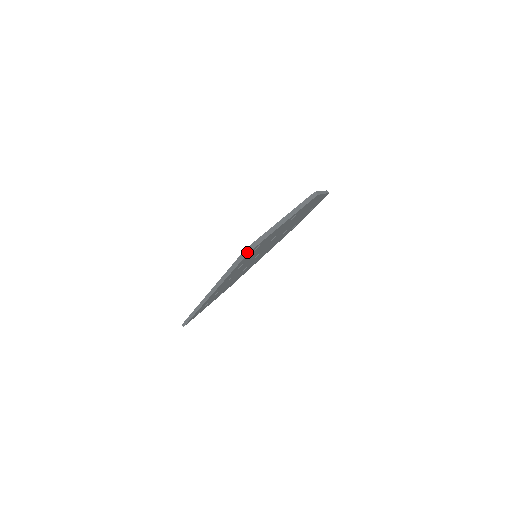
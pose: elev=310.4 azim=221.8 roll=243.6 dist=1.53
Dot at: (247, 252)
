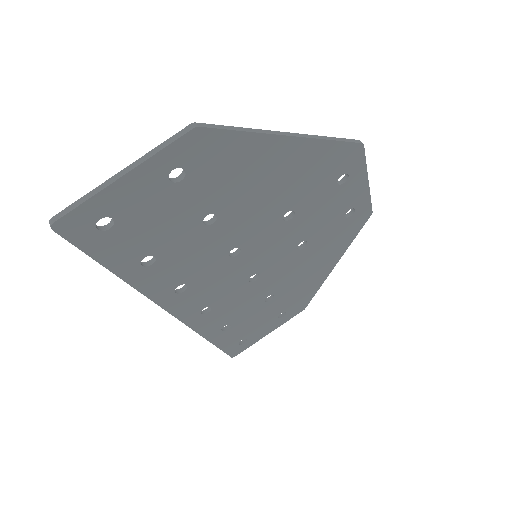
Dot at: (51, 227)
